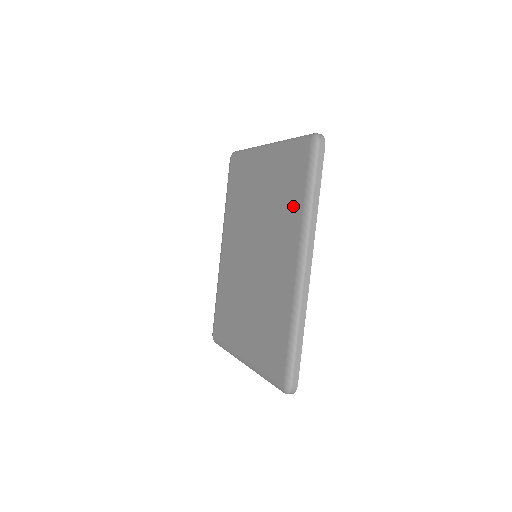
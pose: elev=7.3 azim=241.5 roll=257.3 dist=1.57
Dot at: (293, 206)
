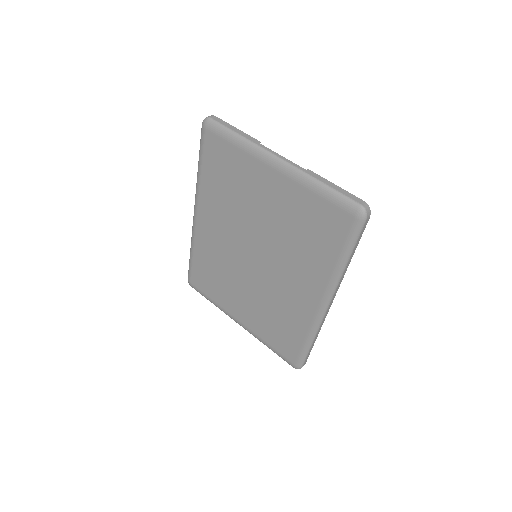
Dot at: (321, 256)
